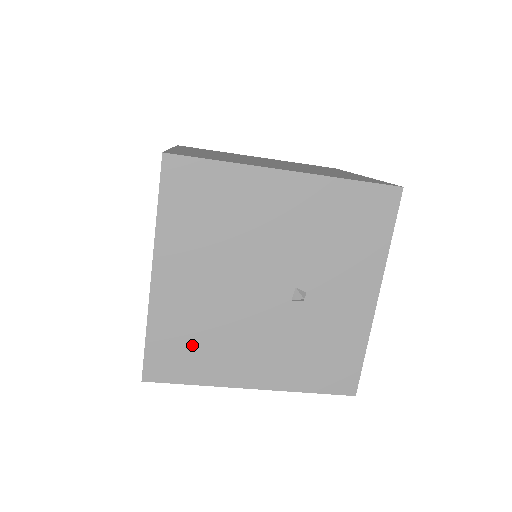
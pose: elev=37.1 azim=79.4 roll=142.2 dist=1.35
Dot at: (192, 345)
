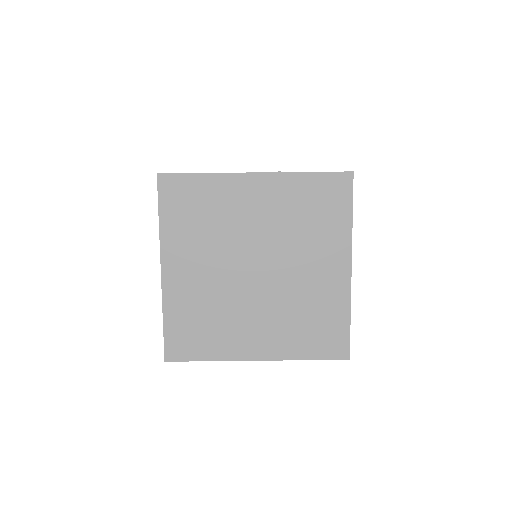
Dot at: occluded
